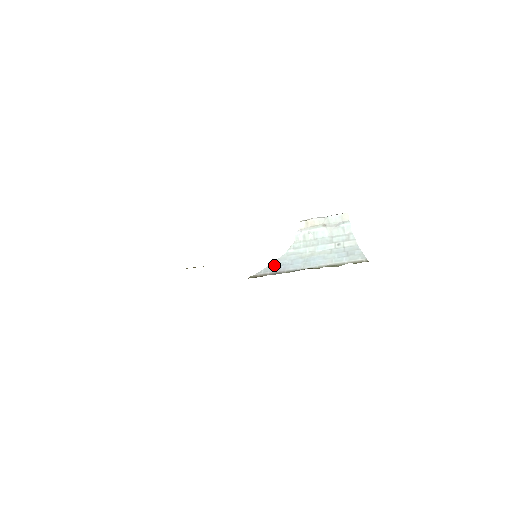
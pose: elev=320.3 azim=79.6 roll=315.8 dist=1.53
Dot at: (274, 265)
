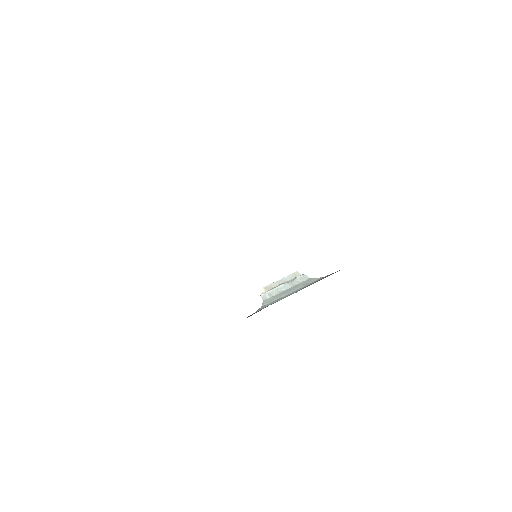
Dot at: occluded
